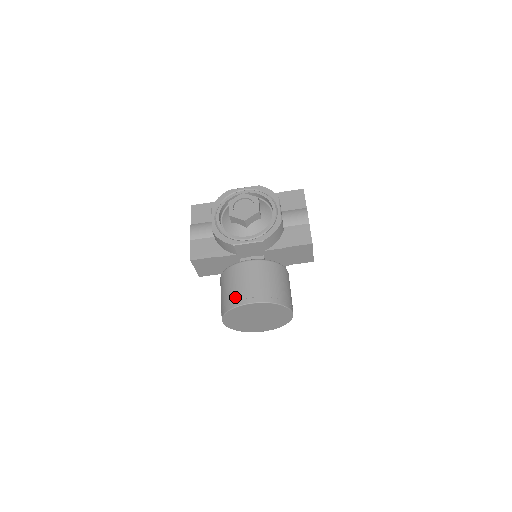
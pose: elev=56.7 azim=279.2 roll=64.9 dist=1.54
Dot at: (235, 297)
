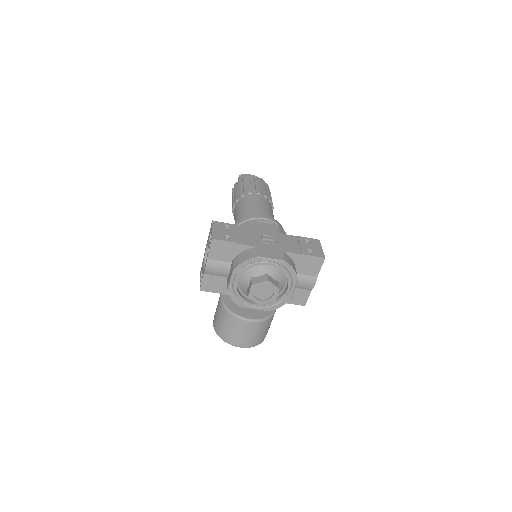
Dot at: (230, 339)
